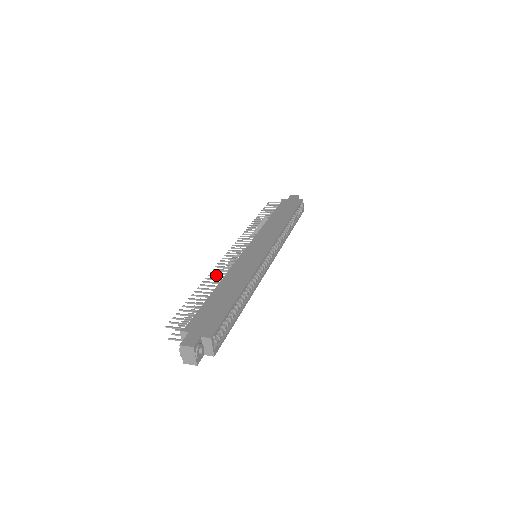
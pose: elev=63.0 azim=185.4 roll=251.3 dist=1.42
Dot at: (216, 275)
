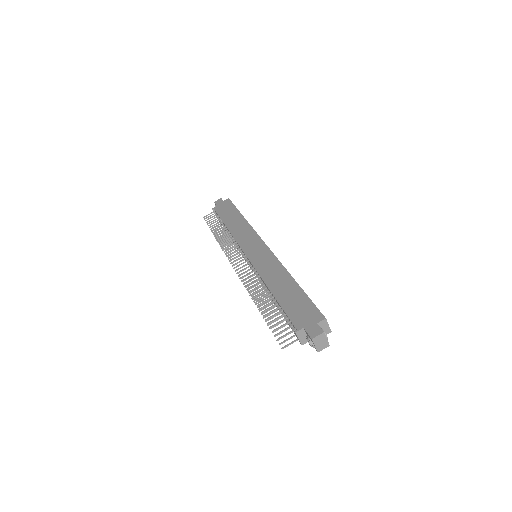
Dot at: (254, 285)
